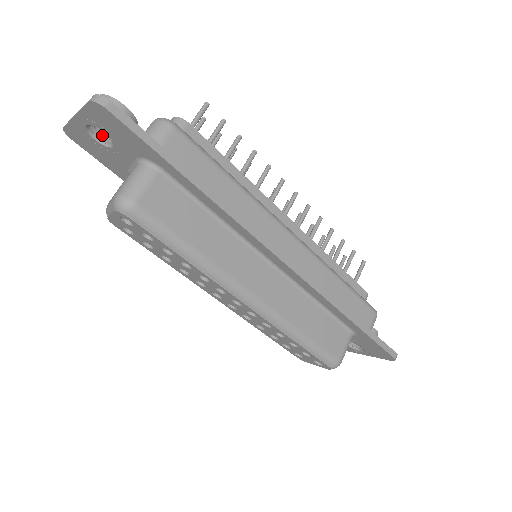
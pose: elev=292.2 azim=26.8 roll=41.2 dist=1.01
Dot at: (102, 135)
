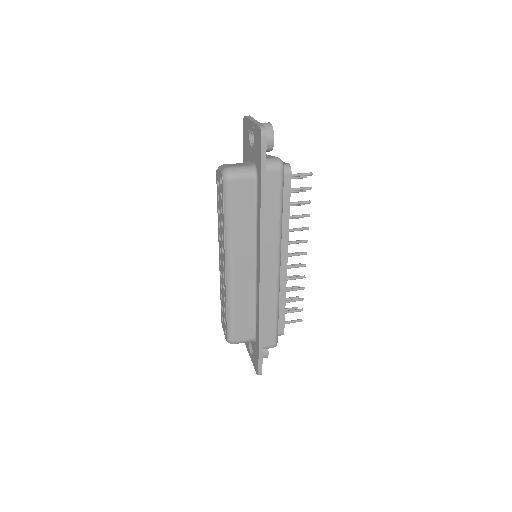
Dot at: occluded
